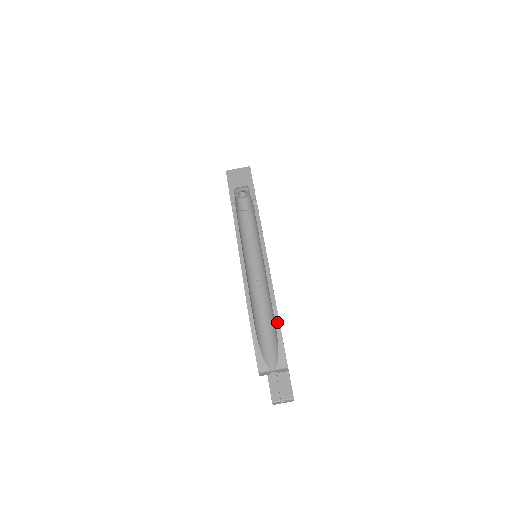
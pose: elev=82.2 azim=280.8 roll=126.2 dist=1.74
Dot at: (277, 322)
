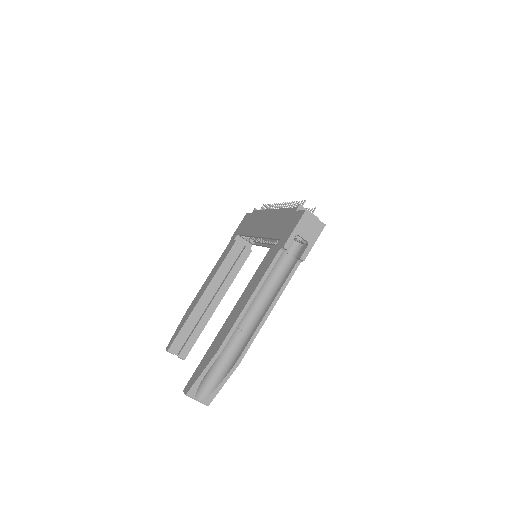
Dot at: (230, 374)
